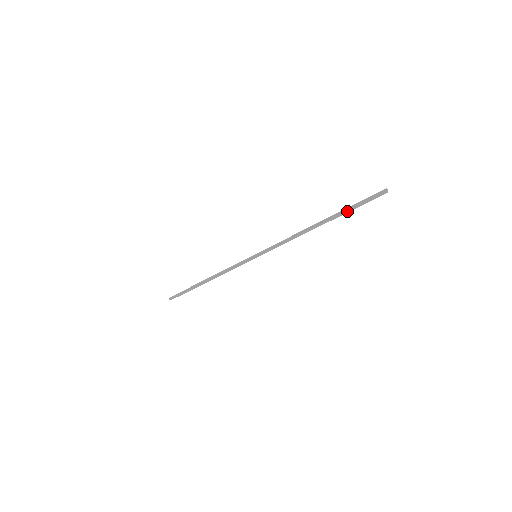
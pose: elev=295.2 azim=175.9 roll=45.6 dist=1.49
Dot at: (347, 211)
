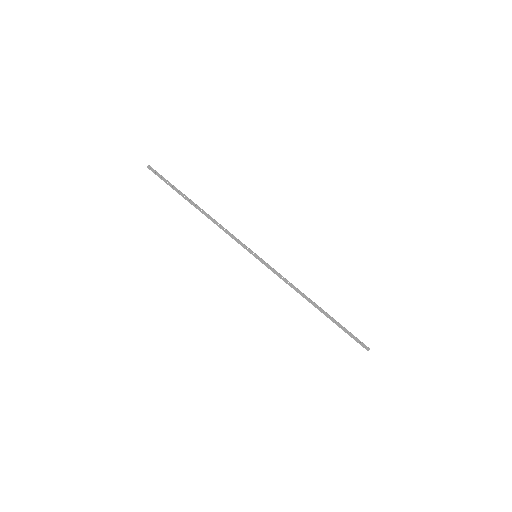
Dot at: (339, 326)
